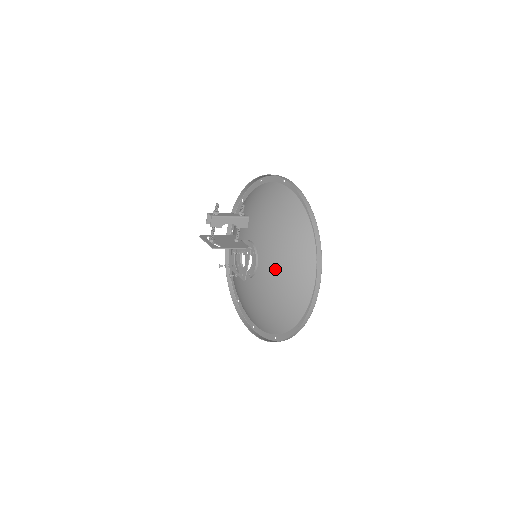
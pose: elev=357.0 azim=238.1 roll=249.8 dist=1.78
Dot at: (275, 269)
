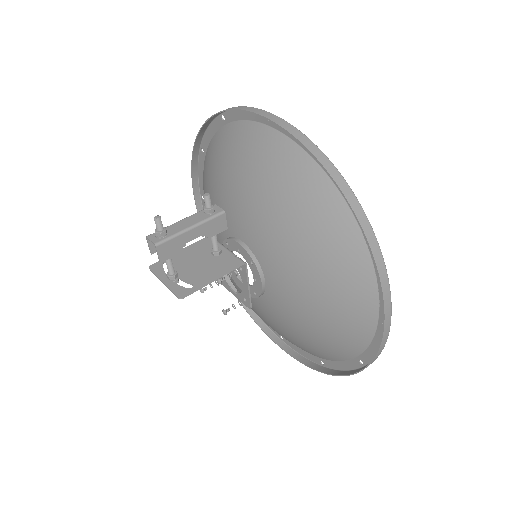
Dot at: (298, 290)
